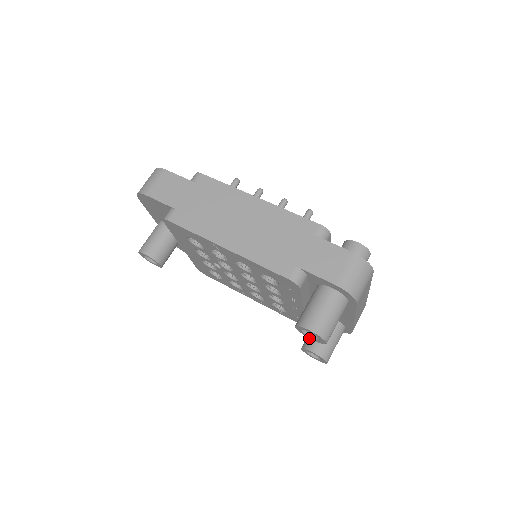
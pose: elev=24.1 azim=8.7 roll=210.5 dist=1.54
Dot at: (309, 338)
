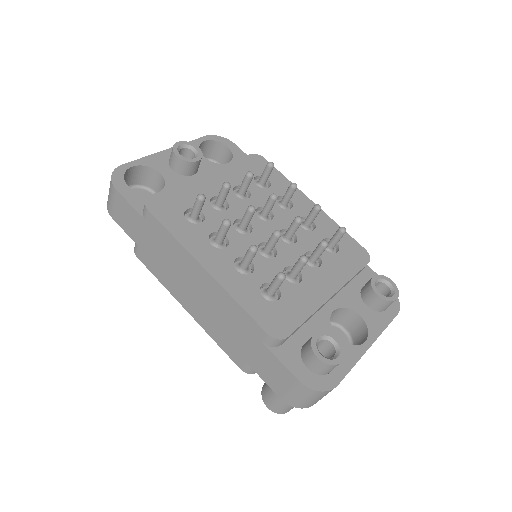
Dot at: occluded
